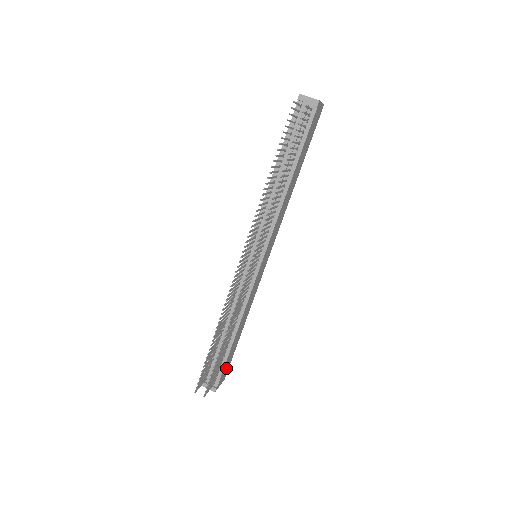
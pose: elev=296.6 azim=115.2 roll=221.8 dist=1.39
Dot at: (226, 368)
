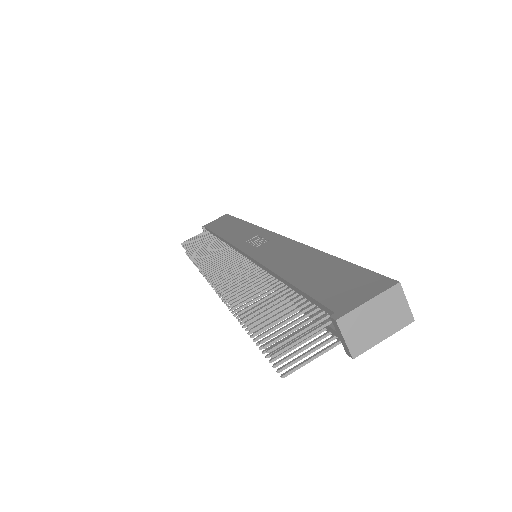
Dot at: occluded
